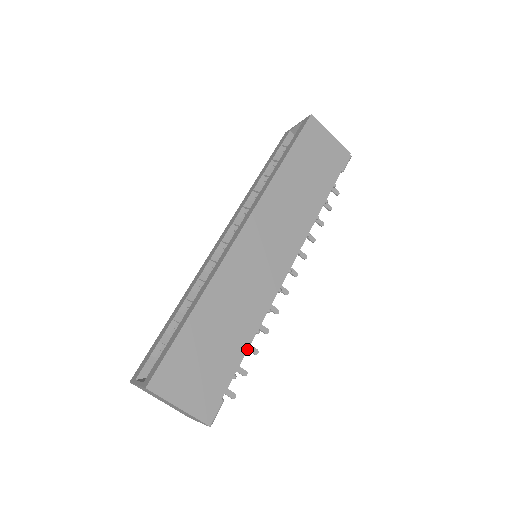
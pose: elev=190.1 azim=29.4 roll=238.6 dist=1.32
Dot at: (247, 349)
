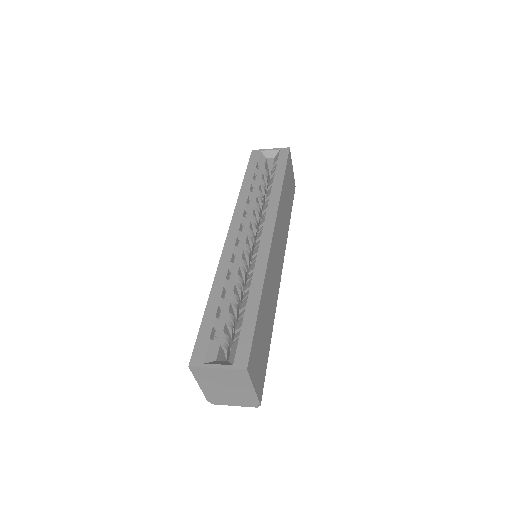
Dot at: occluded
